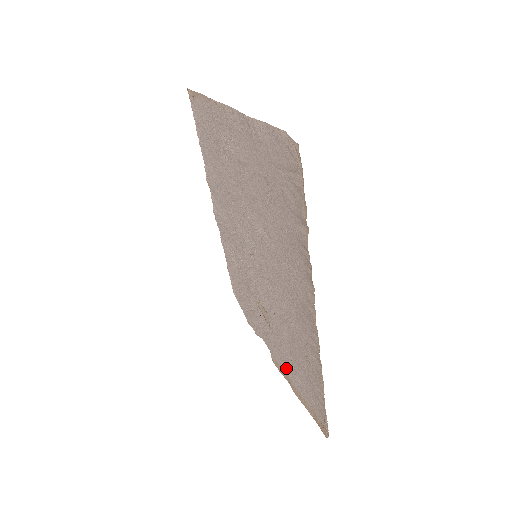
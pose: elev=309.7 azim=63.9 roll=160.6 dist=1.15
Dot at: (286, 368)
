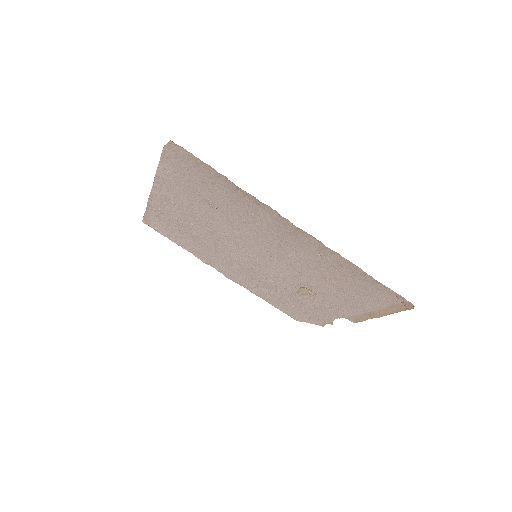
Dot at: (355, 308)
